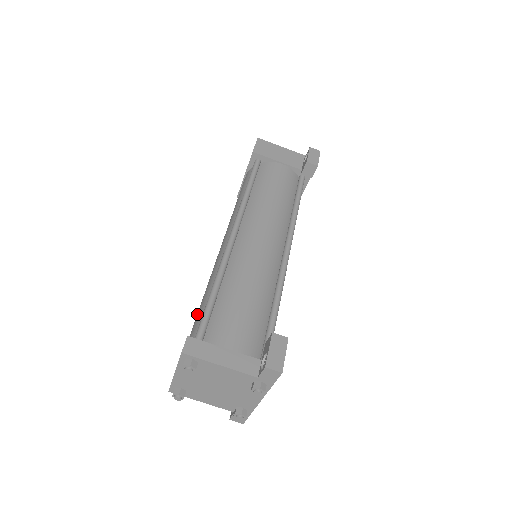
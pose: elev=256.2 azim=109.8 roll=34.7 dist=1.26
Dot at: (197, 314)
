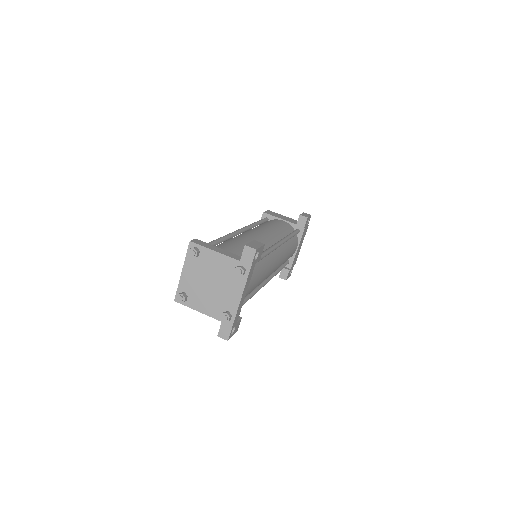
Dot at: occluded
